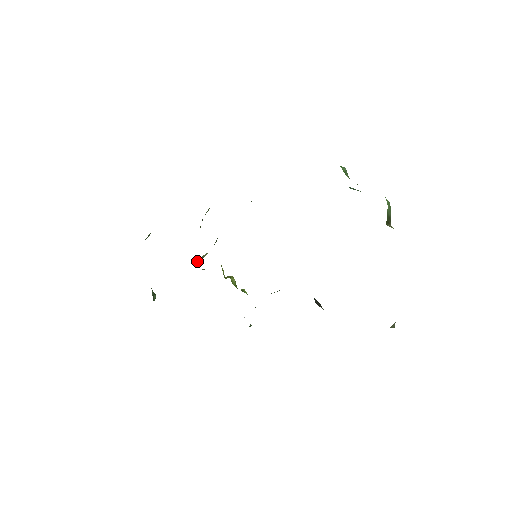
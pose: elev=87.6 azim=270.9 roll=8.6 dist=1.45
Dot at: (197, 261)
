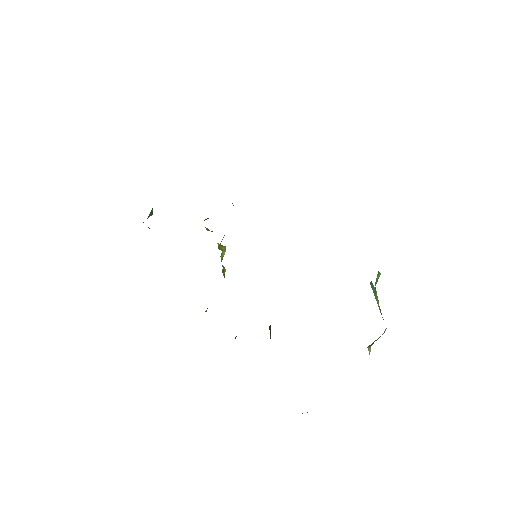
Dot at: (207, 218)
